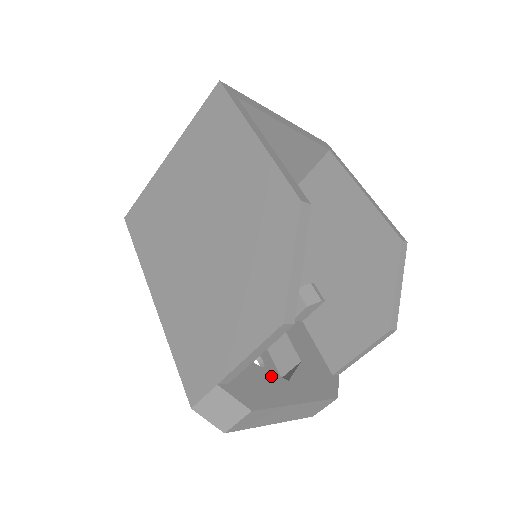
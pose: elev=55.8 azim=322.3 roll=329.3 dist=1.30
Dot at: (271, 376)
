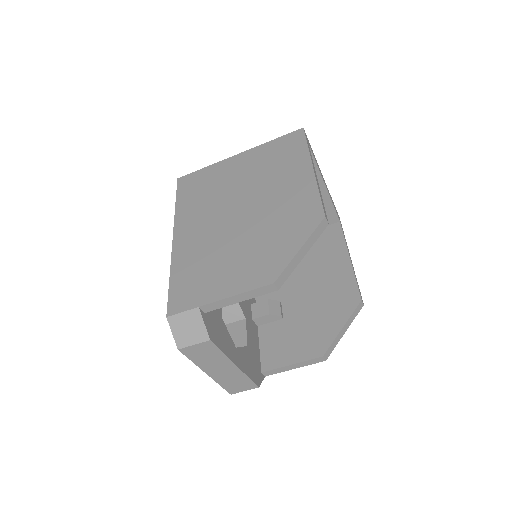
Dot at: (228, 334)
